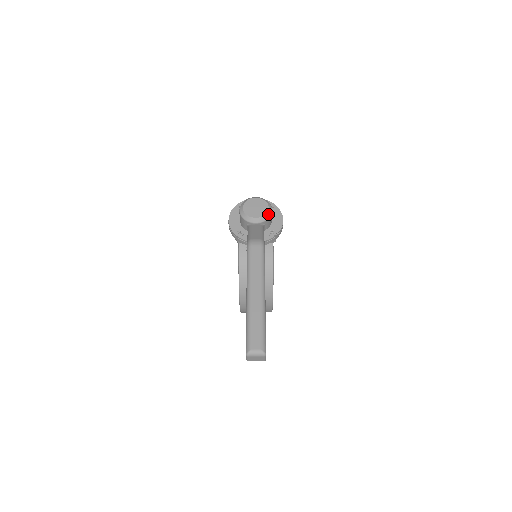
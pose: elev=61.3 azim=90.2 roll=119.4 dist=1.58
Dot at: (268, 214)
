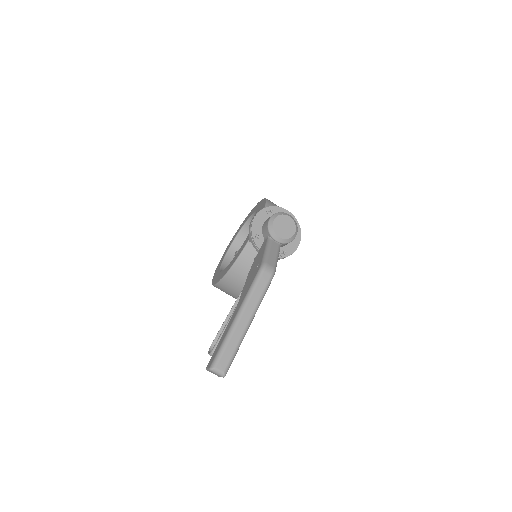
Dot at: (291, 239)
